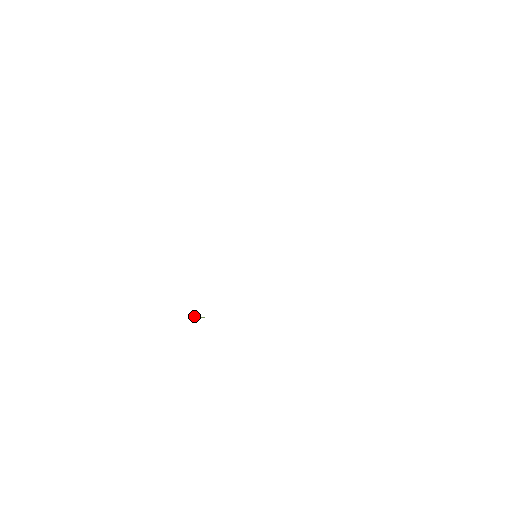
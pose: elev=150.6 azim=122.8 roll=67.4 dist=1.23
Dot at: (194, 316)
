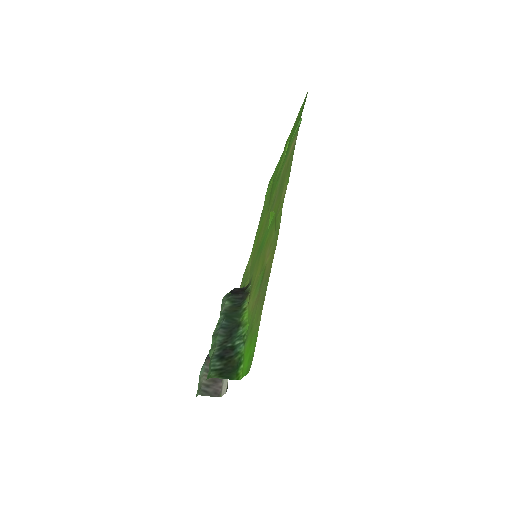
Dot at: occluded
